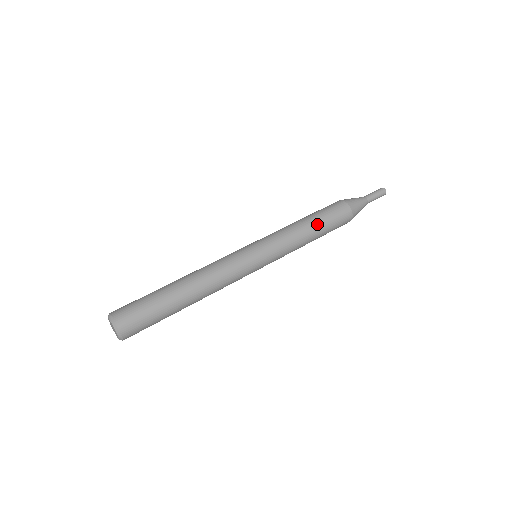
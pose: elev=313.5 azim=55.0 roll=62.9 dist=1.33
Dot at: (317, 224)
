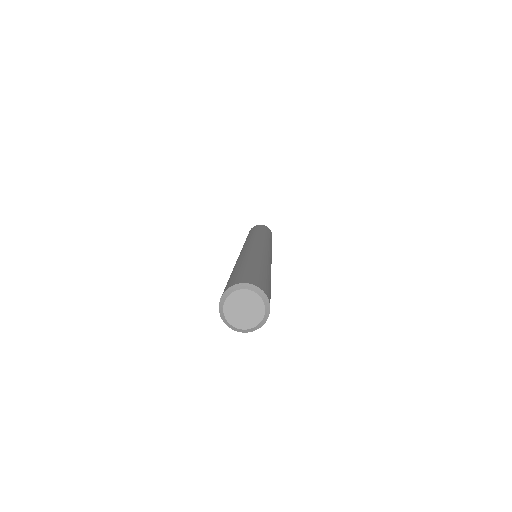
Dot at: (268, 234)
